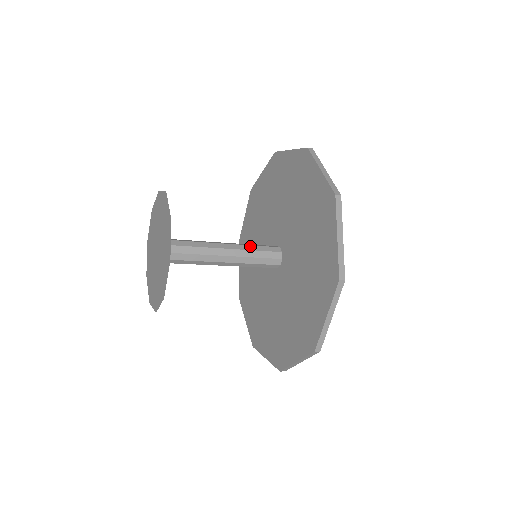
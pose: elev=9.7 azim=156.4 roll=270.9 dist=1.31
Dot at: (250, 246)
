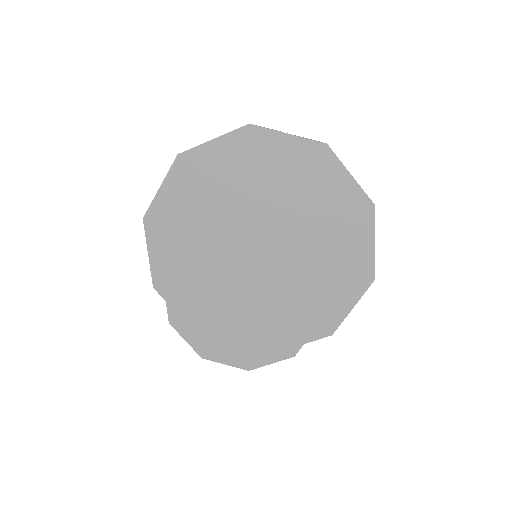
Dot at: occluded
